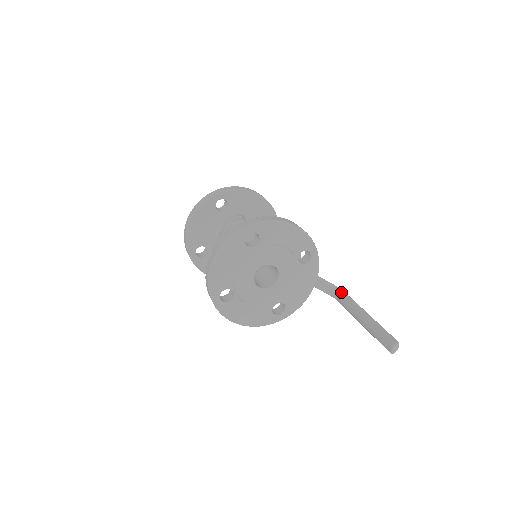
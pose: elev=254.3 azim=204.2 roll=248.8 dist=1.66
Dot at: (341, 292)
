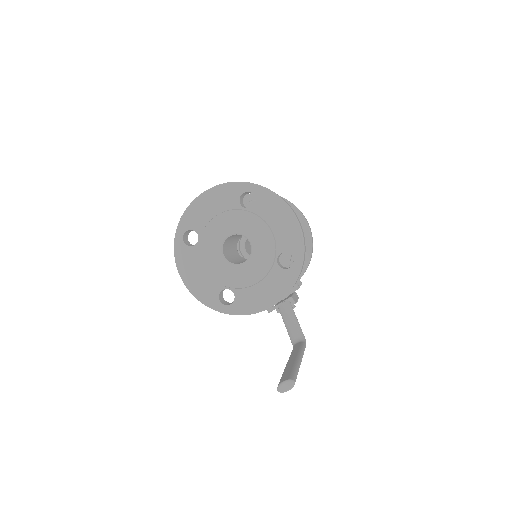
Dot at: (302, 341)
